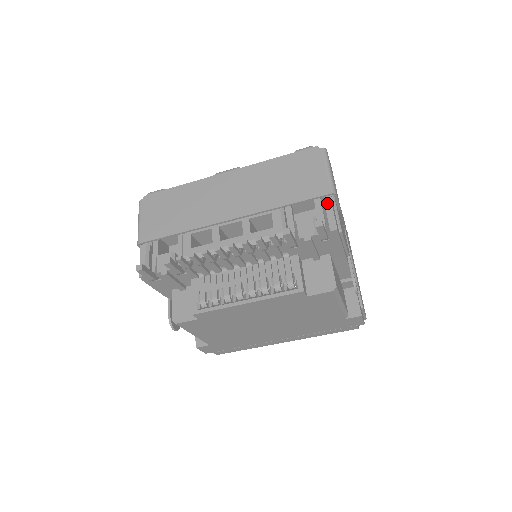
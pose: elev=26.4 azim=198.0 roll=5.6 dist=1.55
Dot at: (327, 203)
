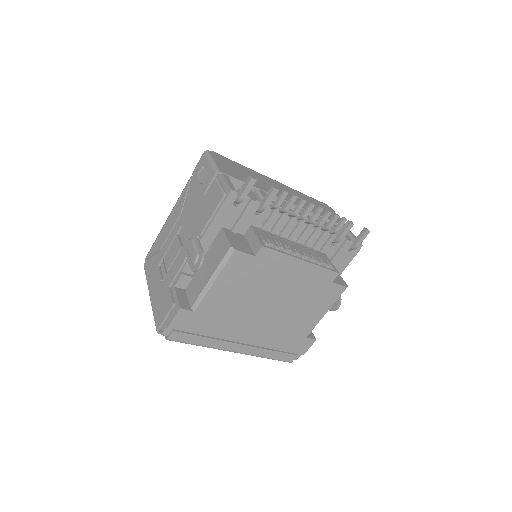
Dot at: (350, 231)
